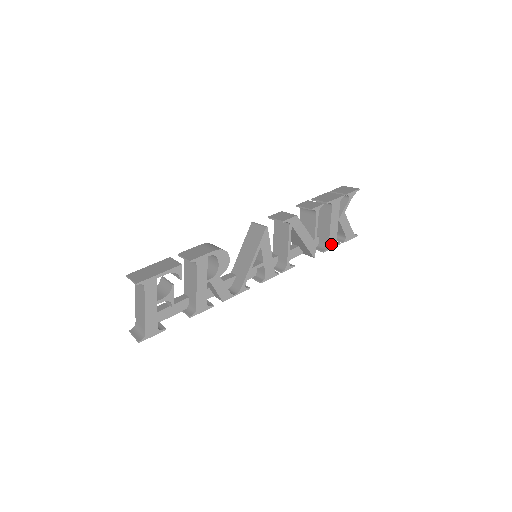
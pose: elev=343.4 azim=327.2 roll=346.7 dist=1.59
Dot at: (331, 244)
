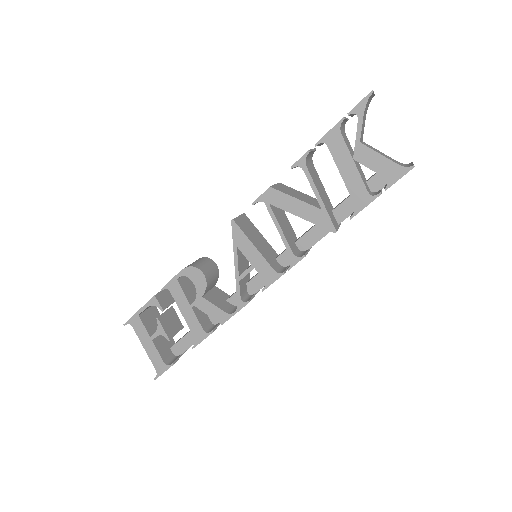
Dot at: (359, 202)
